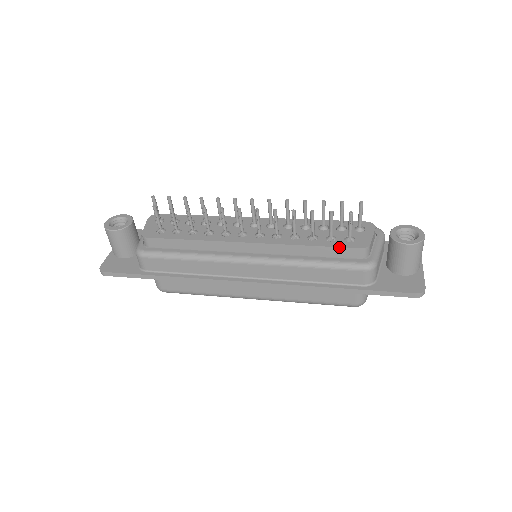
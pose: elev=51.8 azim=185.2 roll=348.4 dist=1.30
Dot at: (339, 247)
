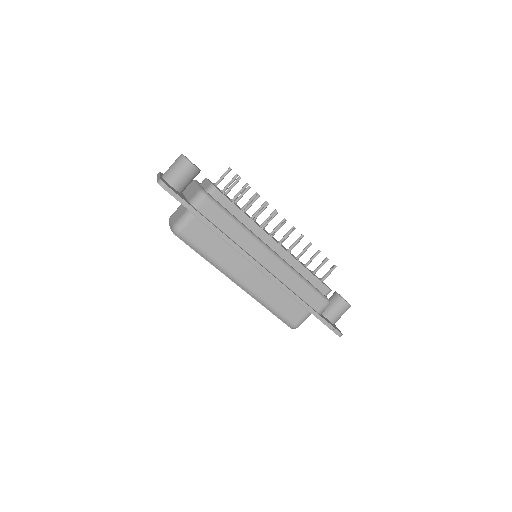
Dot at: (320, 281)
